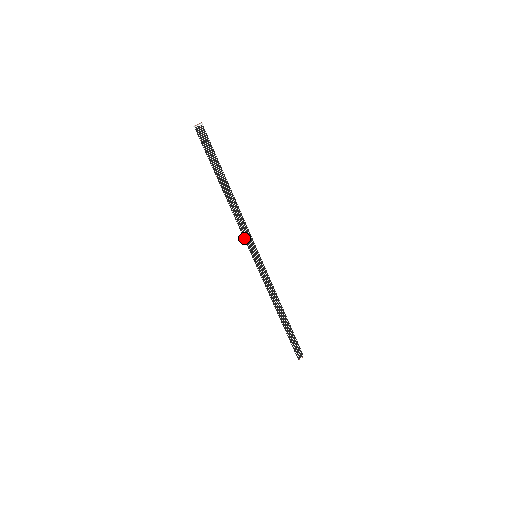
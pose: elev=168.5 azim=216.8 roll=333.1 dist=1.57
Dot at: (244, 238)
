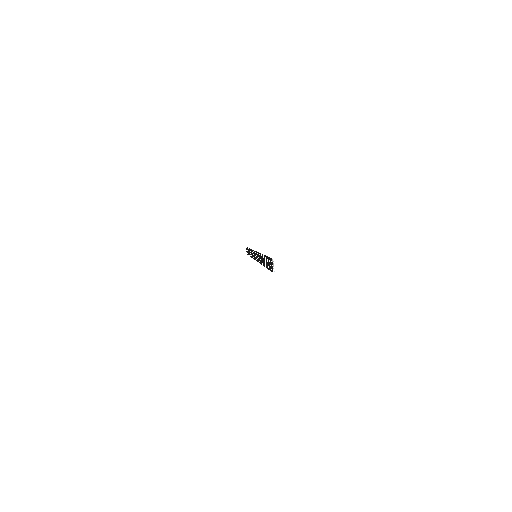
Dot at: occluded
